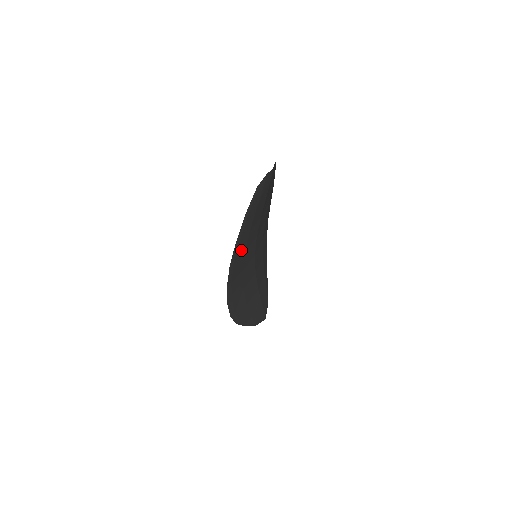
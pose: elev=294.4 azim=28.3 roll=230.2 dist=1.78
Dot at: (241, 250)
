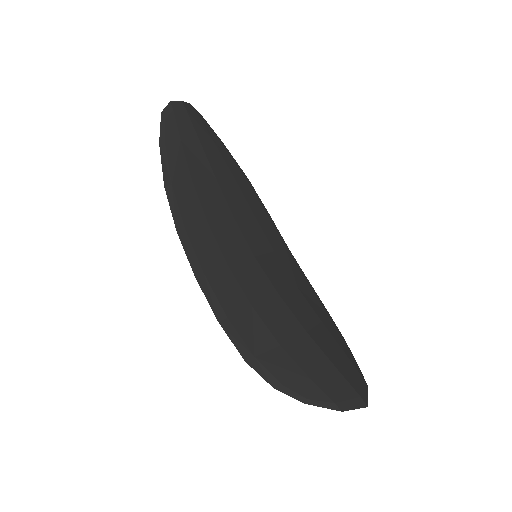
Dot at: (192, 212)
